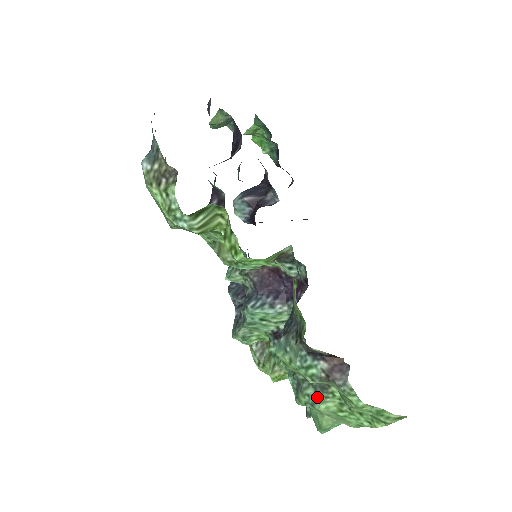
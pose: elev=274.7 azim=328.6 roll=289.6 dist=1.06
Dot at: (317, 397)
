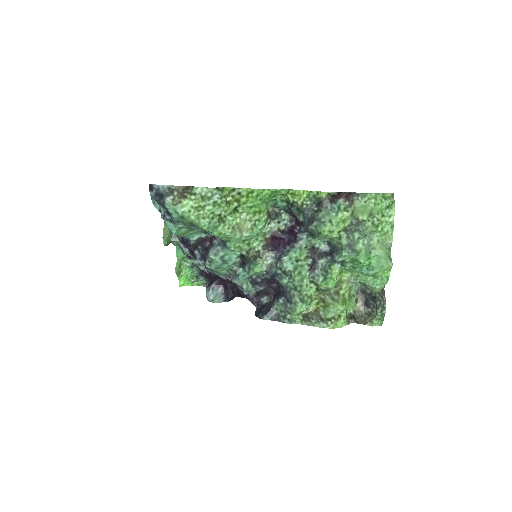
Dot at: (362, 231)
